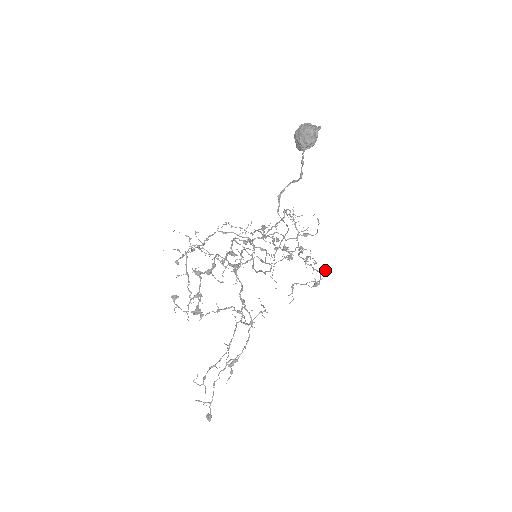
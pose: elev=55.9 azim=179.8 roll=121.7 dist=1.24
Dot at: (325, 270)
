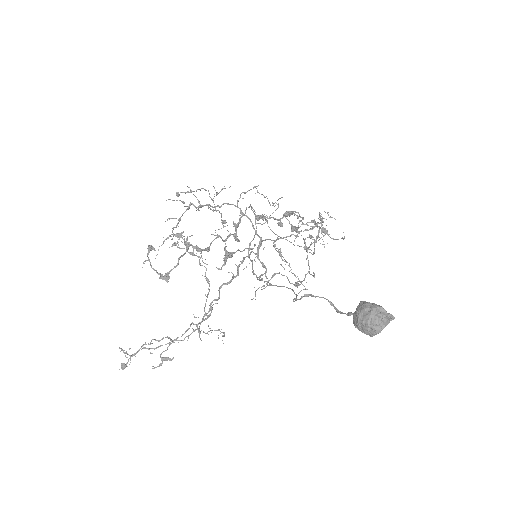
Dot at: (314, 275)
